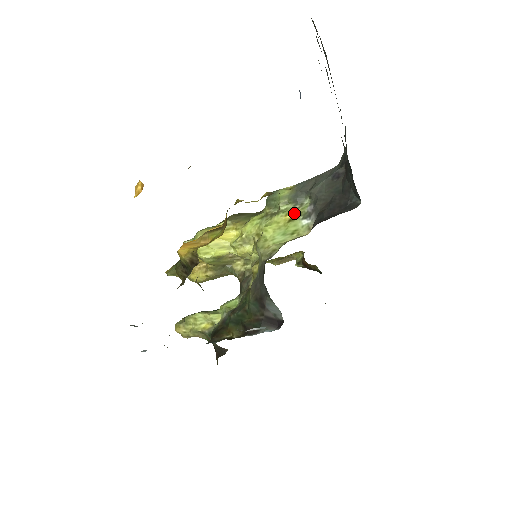
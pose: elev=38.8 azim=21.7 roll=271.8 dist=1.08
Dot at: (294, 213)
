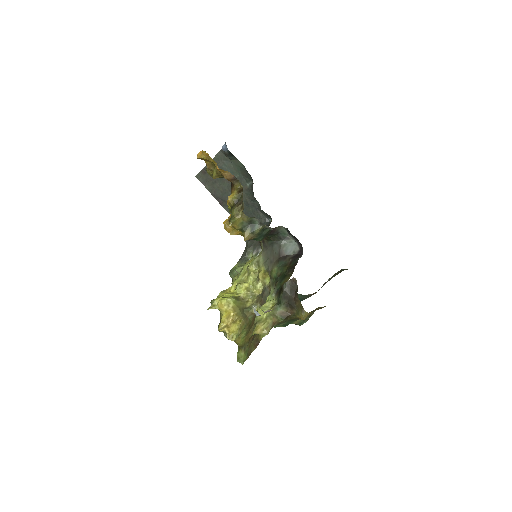
Dot at: occluded
